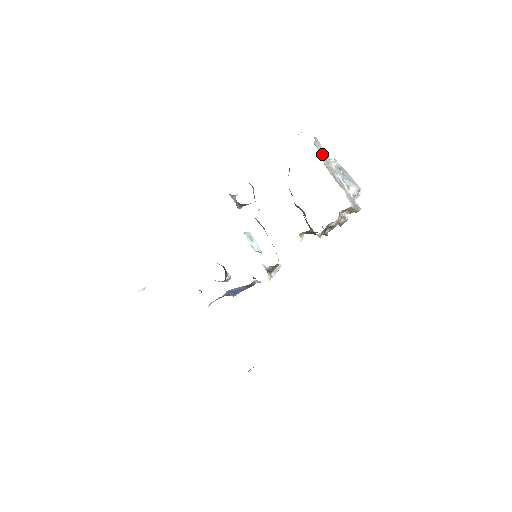
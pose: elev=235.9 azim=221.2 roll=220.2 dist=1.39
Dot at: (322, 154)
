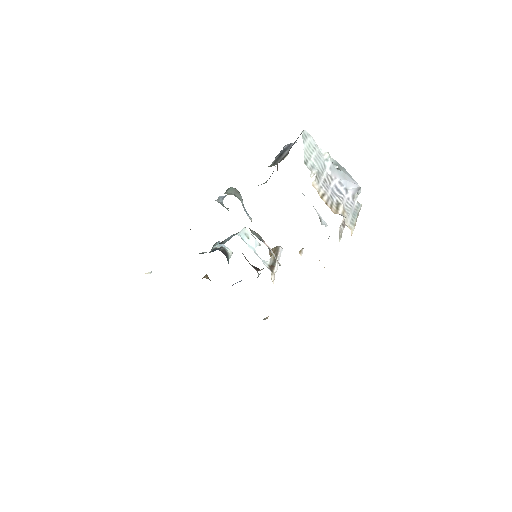
Dot at: (314, 168)
